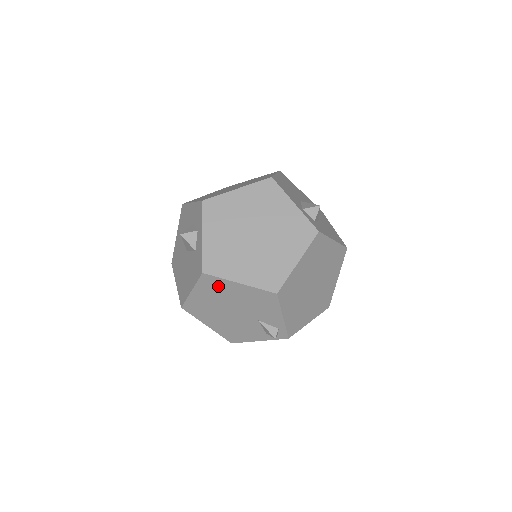
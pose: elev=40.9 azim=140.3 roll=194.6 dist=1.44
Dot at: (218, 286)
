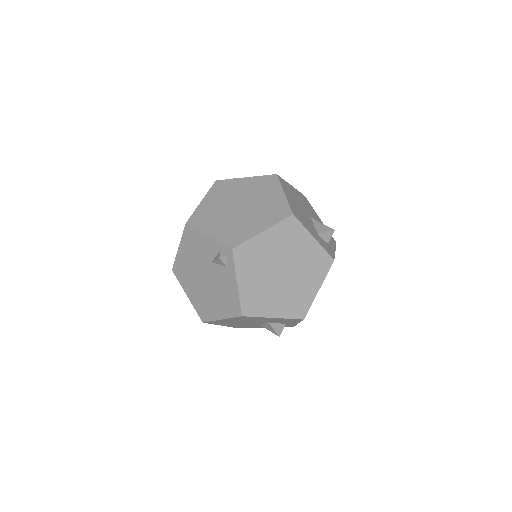
Dot at: (182, 268)
